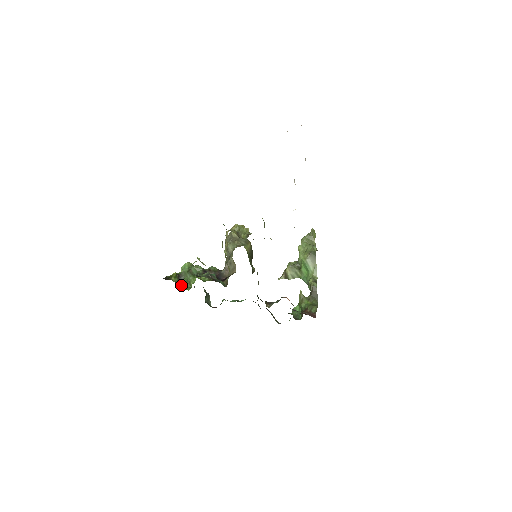
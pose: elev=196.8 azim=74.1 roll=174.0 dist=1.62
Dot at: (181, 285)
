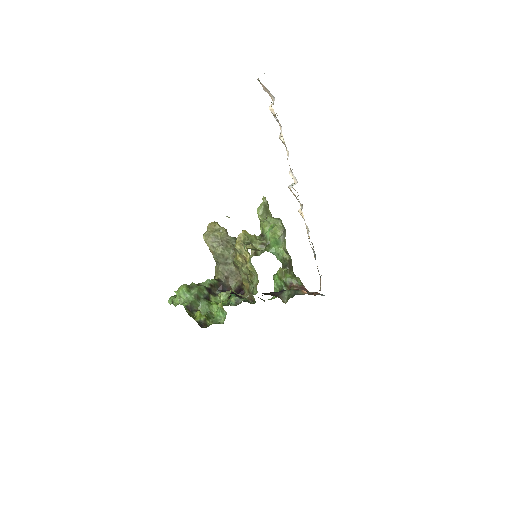
Dot at: occluded
